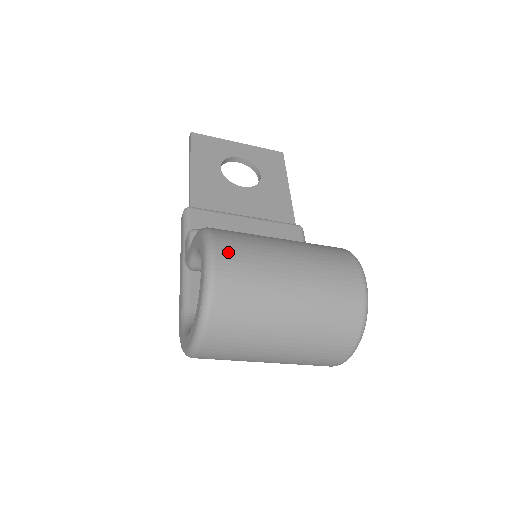
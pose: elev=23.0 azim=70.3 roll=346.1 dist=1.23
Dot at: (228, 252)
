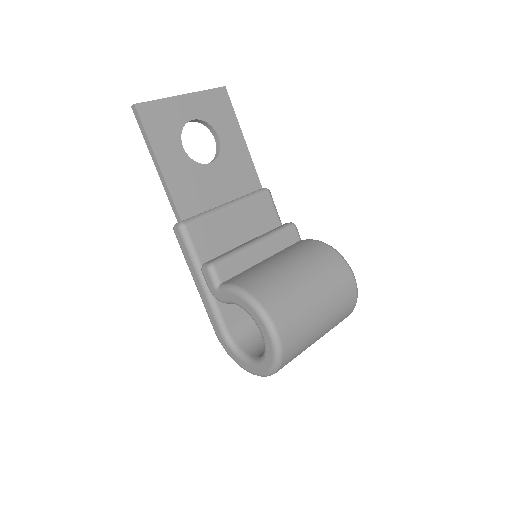
Dot at: (284, 324)
